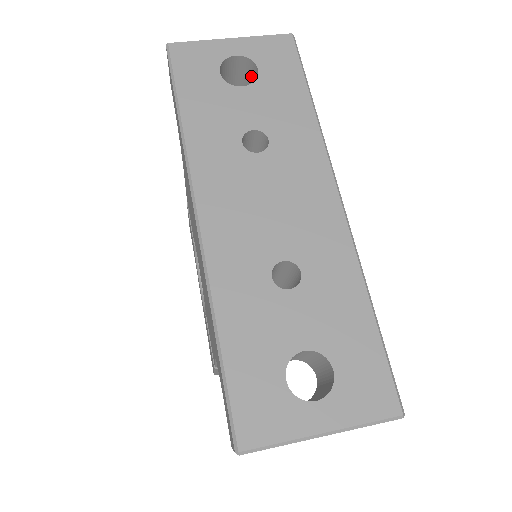
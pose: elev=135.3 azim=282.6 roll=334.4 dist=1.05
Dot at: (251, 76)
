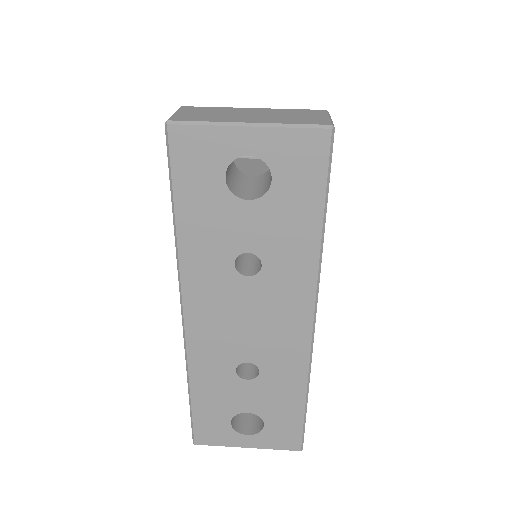
Dot at: occluded
